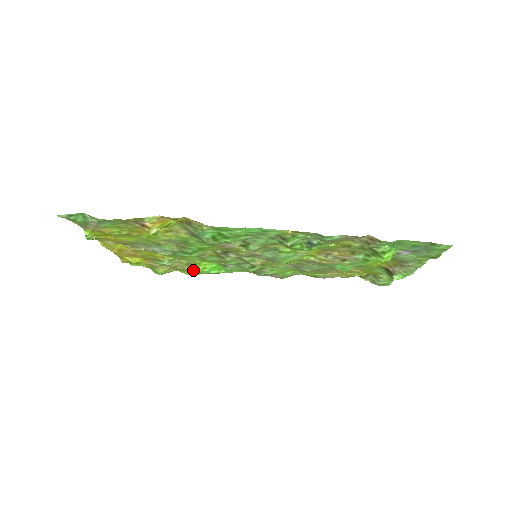
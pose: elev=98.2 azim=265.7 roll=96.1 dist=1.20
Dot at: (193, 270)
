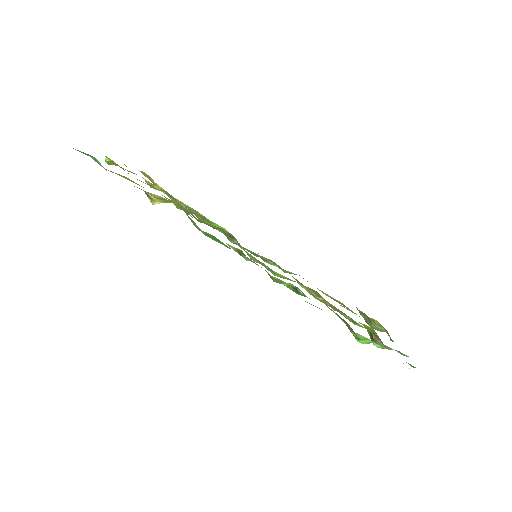
Dot at: occluded
